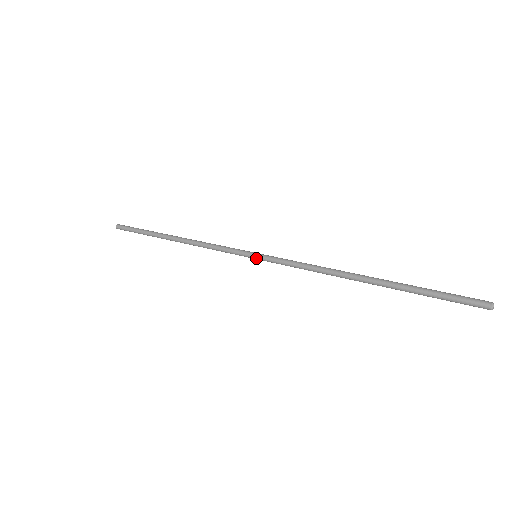
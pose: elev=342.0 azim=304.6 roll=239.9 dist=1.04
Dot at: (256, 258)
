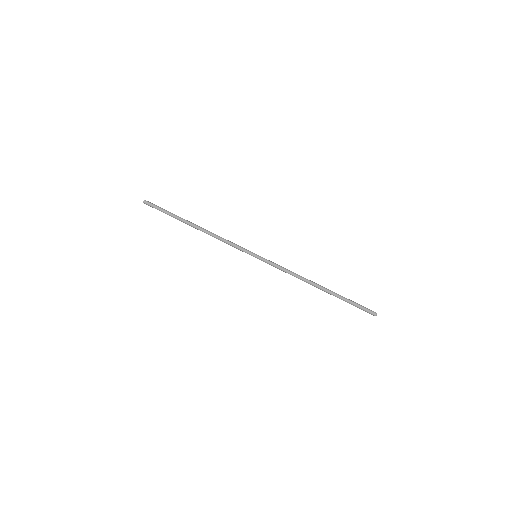
Dot at: occluded
